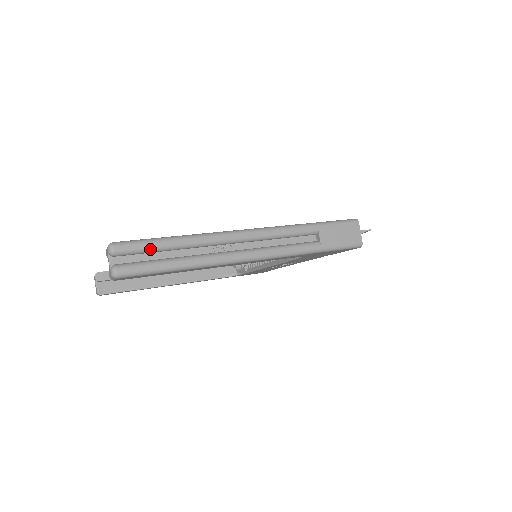
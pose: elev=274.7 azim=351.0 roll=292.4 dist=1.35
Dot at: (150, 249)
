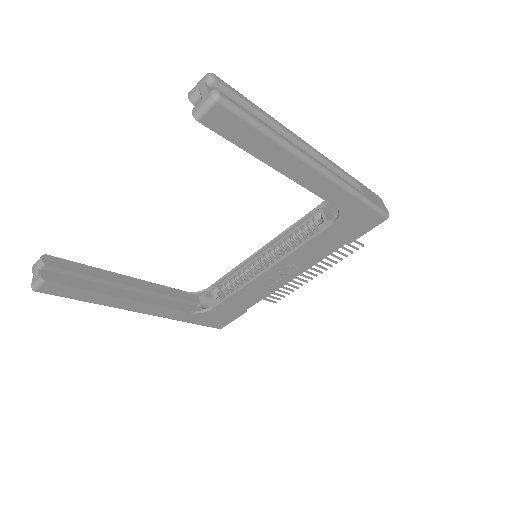
Dot at: (244, 101)
